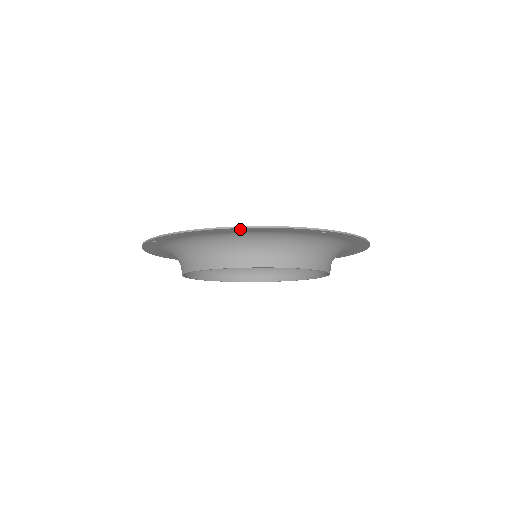
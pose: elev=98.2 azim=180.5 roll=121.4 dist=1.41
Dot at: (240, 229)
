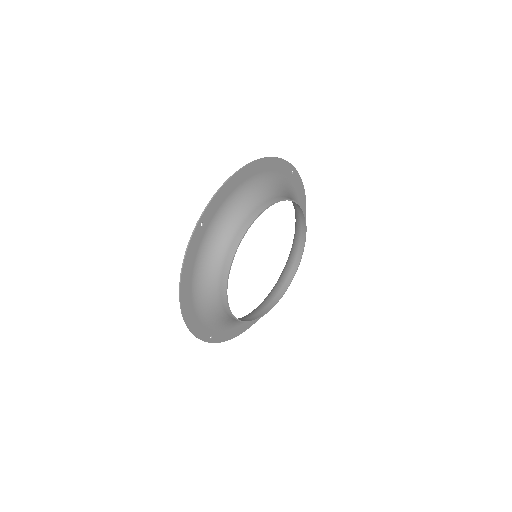
Dot at: (259, 164)
